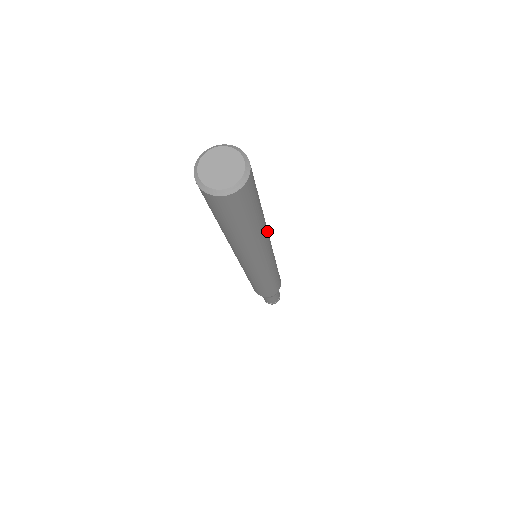
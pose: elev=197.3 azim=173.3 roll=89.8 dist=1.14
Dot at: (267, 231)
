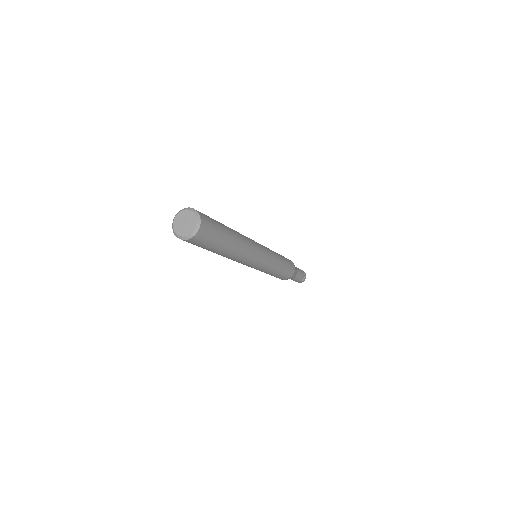
Dot at: (243, 236)
